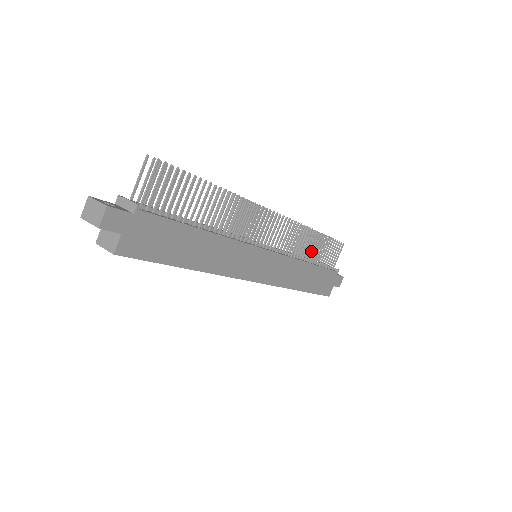
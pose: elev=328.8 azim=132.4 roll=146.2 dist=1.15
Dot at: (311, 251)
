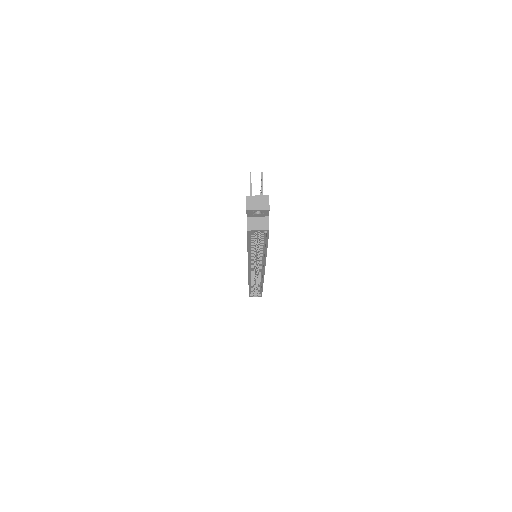
Dot at: occluded
